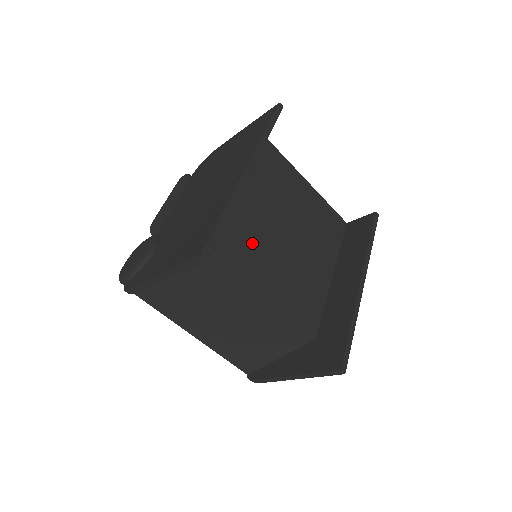
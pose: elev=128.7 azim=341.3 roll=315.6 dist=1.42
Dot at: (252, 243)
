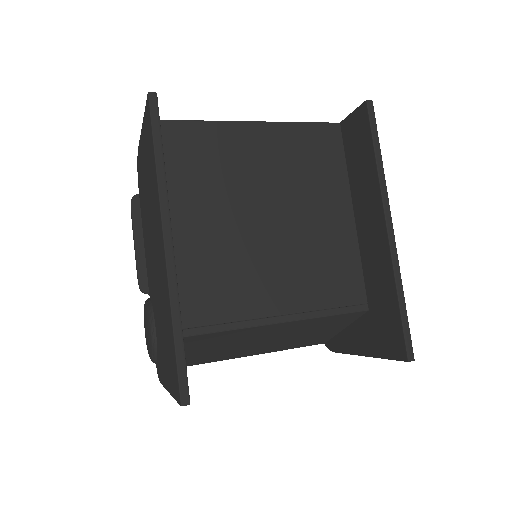
Dot at: (237, 278)
